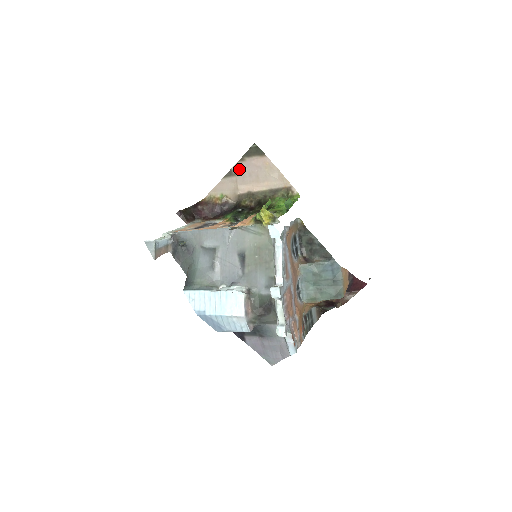
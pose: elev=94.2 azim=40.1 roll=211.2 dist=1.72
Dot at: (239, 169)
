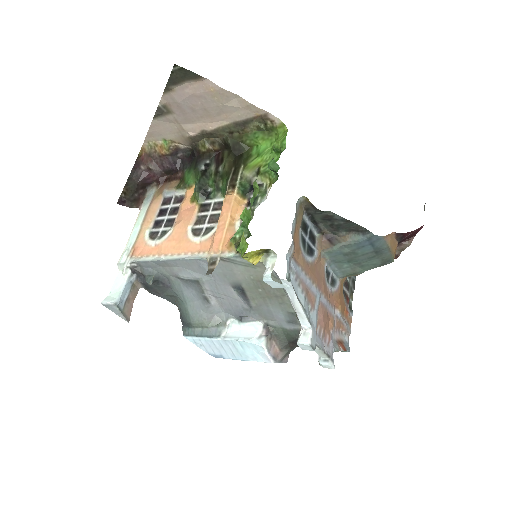
Dot at: (171, 104)
